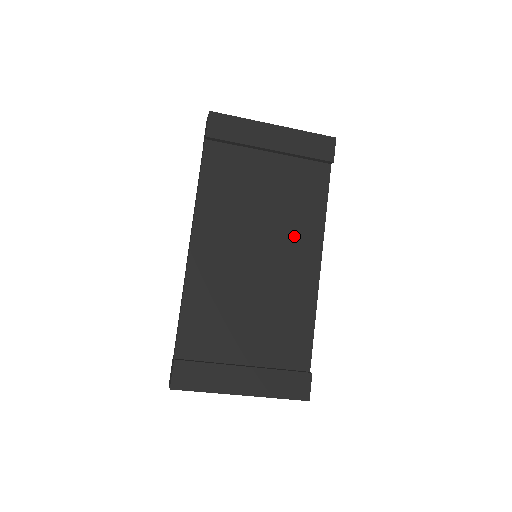
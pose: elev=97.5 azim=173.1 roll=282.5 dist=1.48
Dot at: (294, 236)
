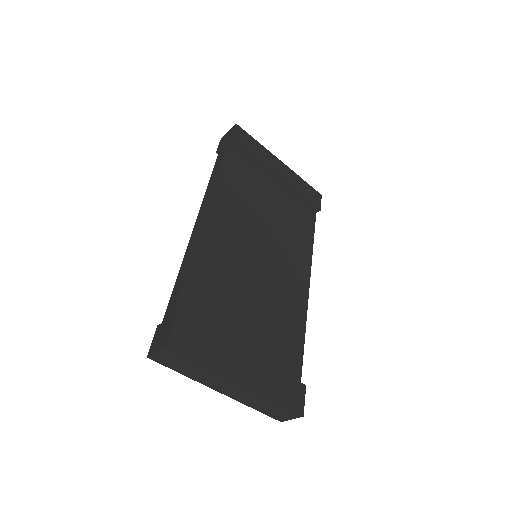
Dot at: (290, 252)
